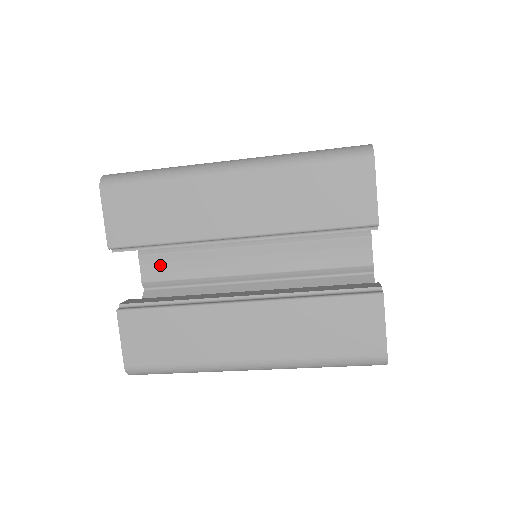
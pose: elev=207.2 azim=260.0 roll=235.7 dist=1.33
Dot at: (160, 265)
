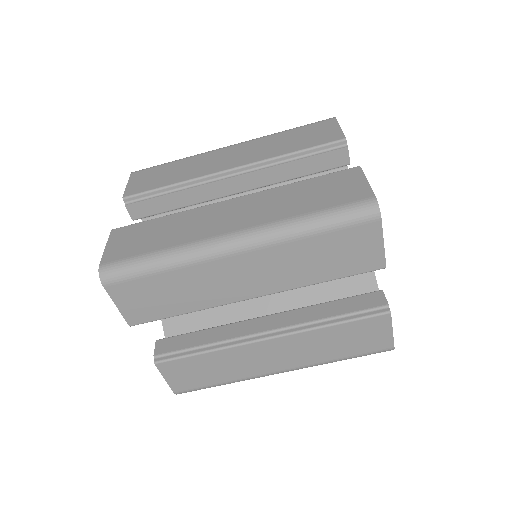
Dot at: occluded
